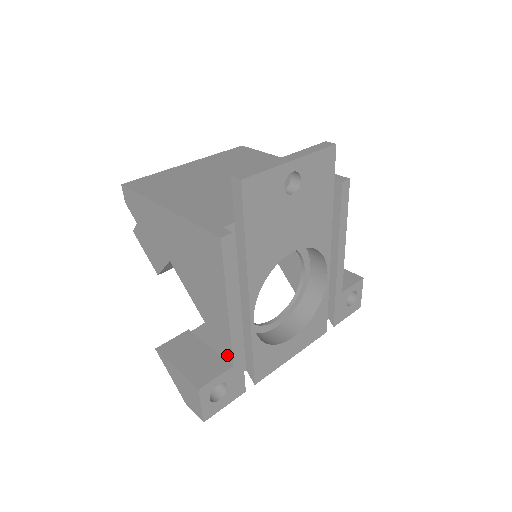
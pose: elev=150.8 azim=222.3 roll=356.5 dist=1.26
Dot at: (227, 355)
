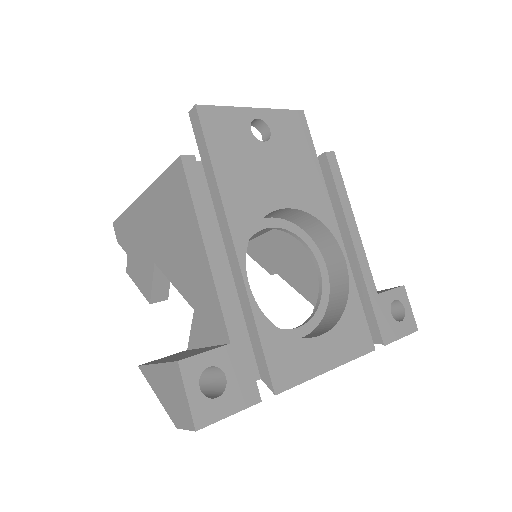
Dot at: (221, 333)
